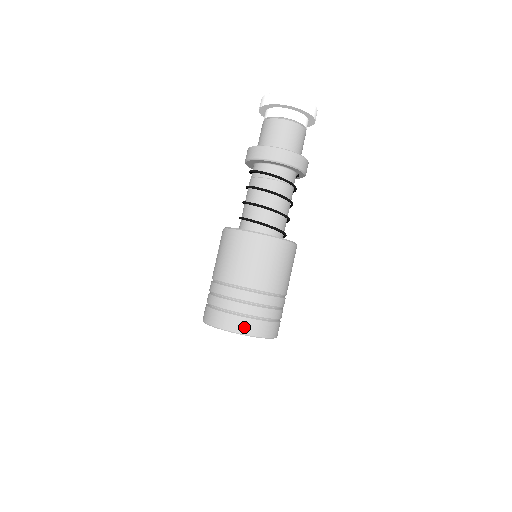
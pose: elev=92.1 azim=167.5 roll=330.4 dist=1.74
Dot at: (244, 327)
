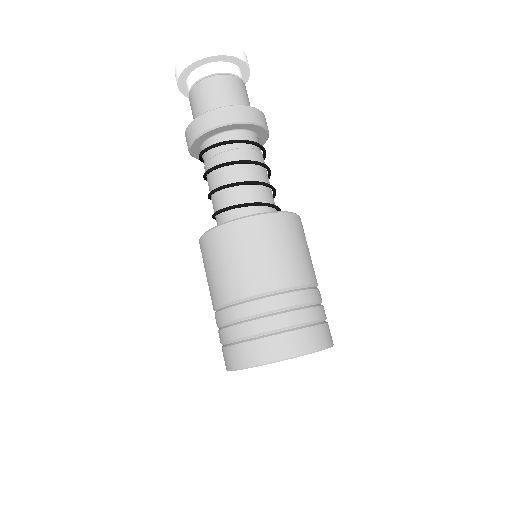
Dot at: (321, 339)
